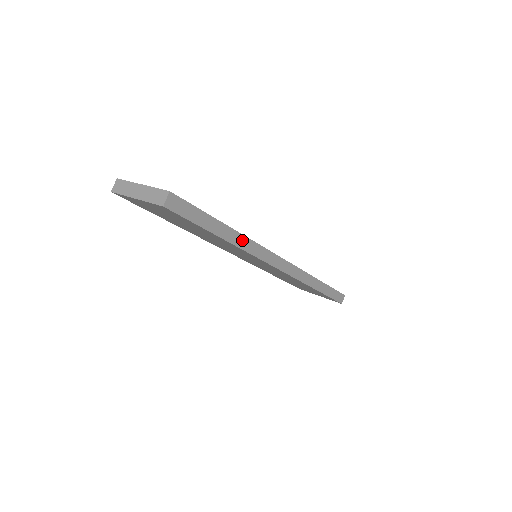
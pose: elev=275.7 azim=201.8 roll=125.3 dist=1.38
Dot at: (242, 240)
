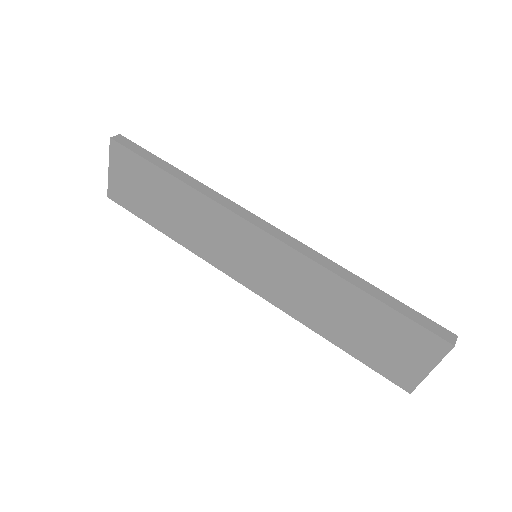
Dot at: (199, 186)
